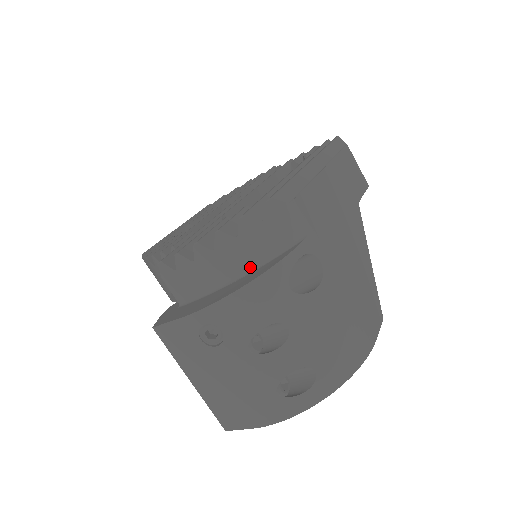
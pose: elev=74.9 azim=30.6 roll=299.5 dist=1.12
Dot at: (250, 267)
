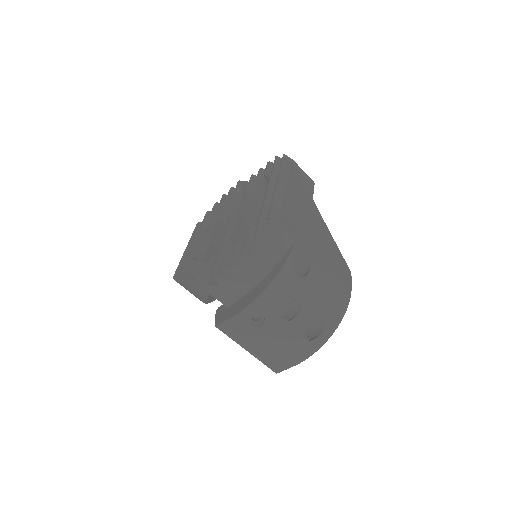
Dot at: (266, 271)
